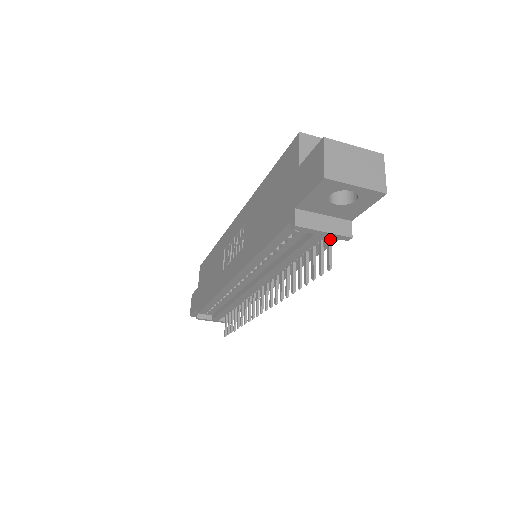
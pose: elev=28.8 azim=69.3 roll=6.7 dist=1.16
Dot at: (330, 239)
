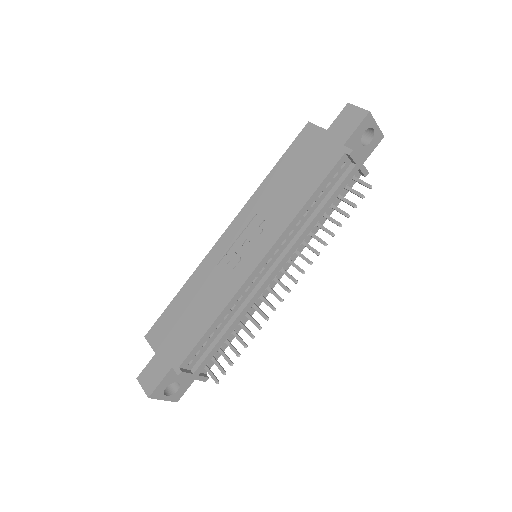
Dot at: (356, 177)
